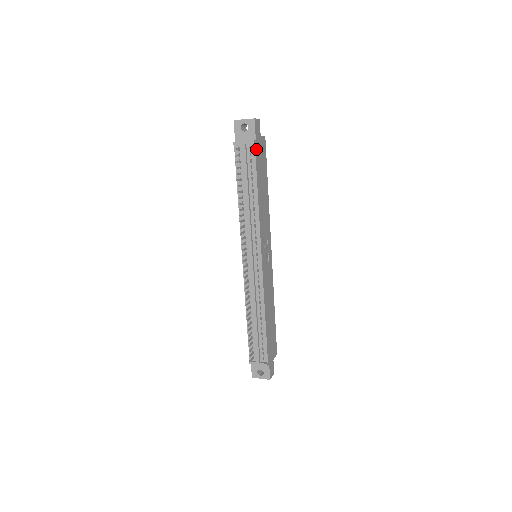
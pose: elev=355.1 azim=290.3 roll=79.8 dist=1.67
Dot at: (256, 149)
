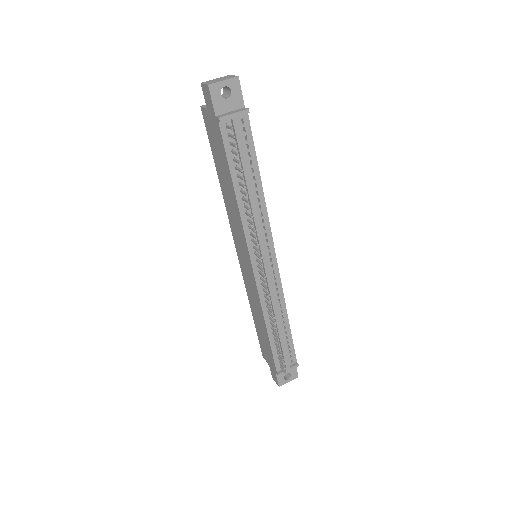
Dot at: (247, 120)
